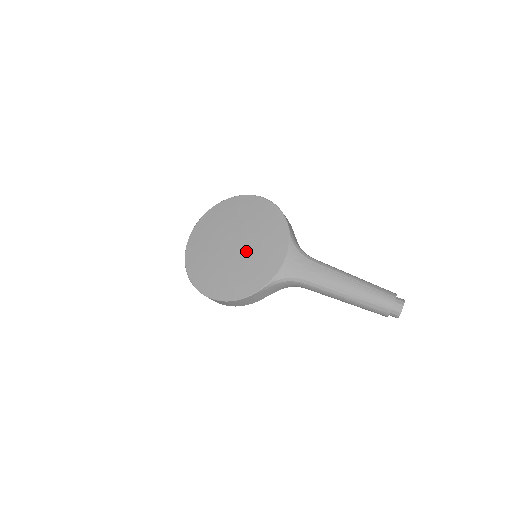
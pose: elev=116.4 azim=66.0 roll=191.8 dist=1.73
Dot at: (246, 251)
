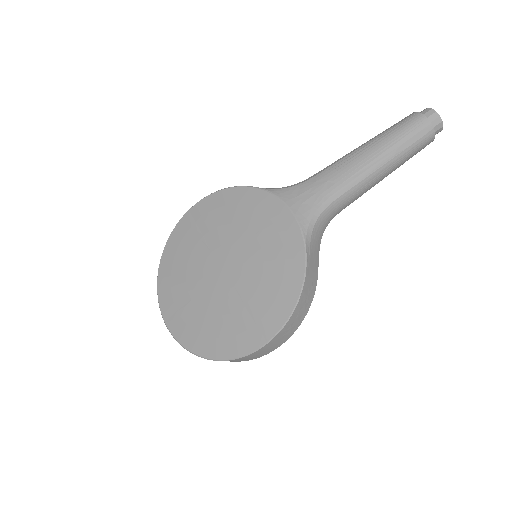
Dot at: (242, 254)
